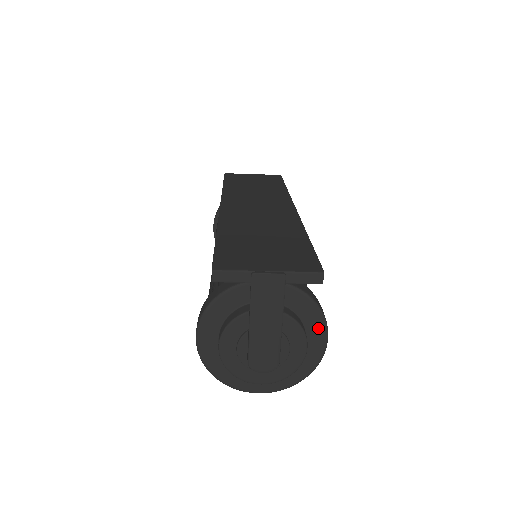
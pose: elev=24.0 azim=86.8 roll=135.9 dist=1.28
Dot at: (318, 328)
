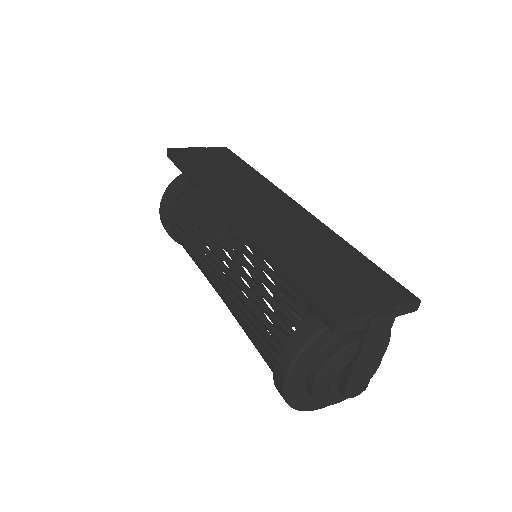
Dot at: occluded
